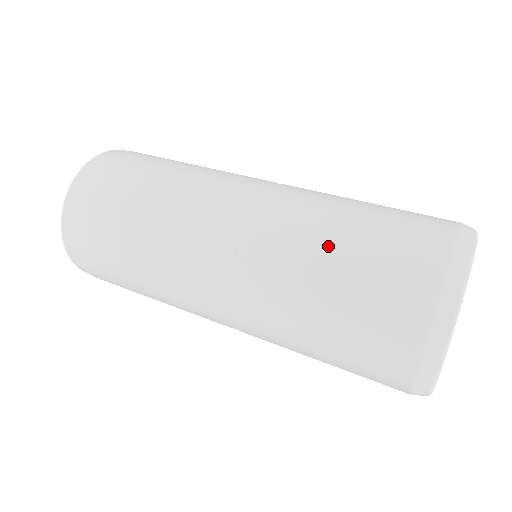
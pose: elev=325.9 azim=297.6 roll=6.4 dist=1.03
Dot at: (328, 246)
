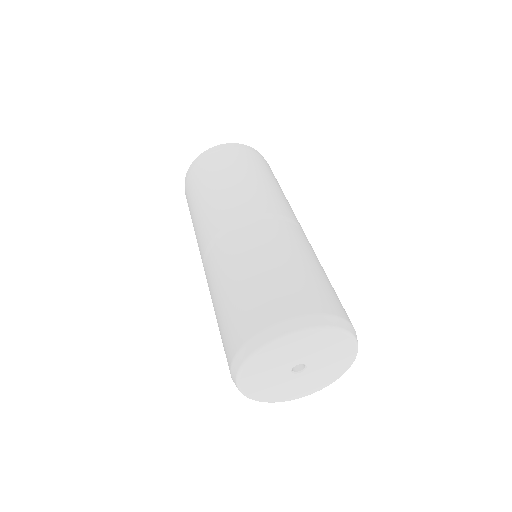
Dot at: (288, 257)
